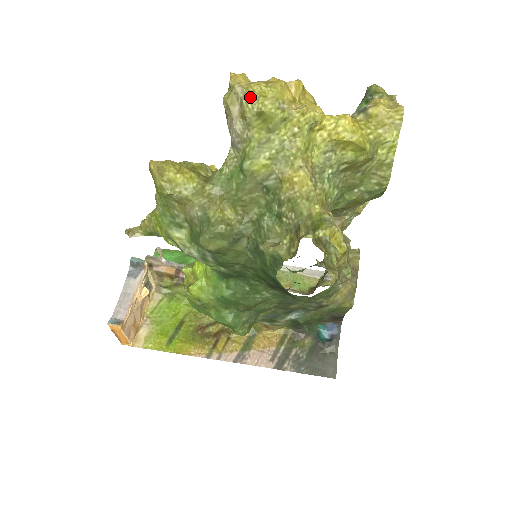
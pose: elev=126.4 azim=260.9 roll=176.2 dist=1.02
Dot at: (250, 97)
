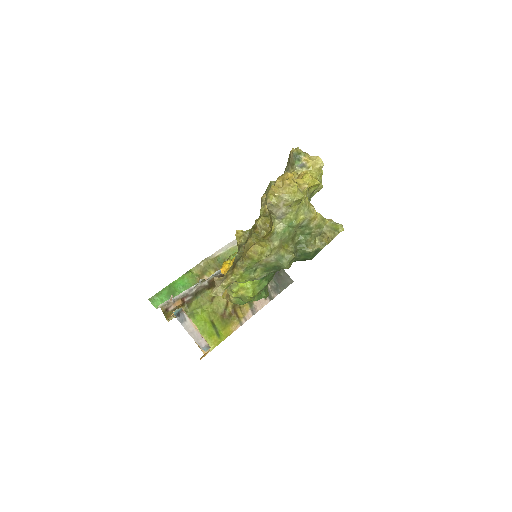
Dot at: (291, 196)
